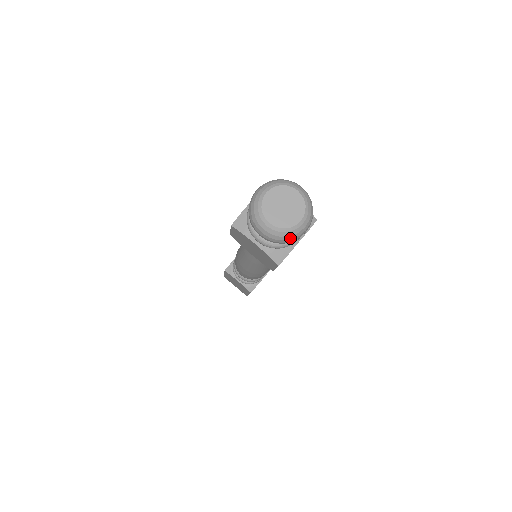
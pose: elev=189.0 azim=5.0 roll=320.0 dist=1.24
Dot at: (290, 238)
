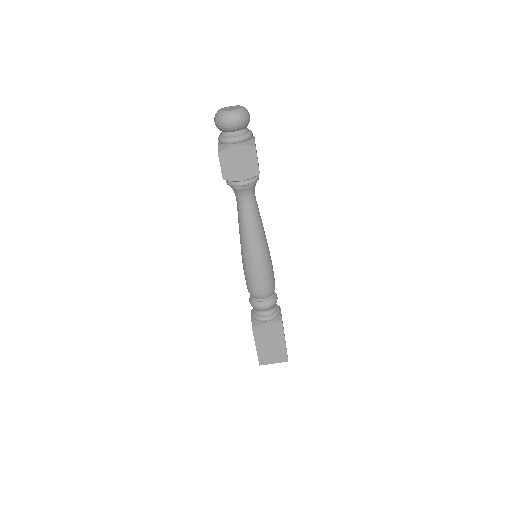
Dot at: (221, 118)
